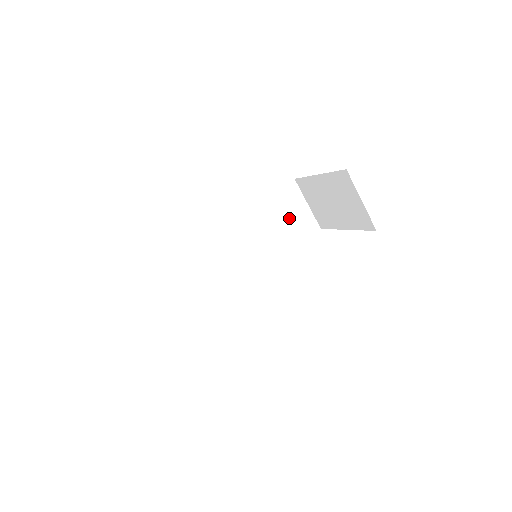
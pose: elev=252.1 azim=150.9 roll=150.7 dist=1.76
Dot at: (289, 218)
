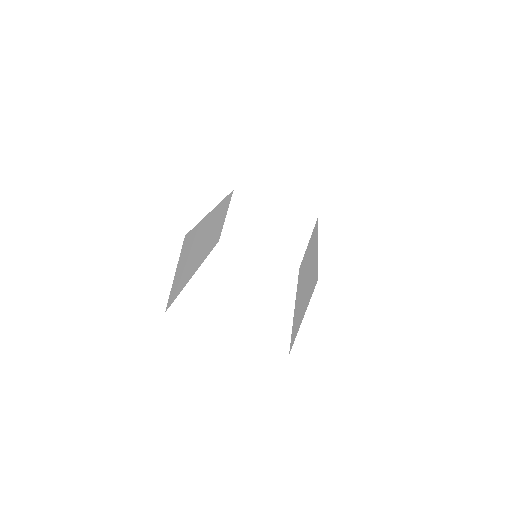
Dot at: (221, 222)
